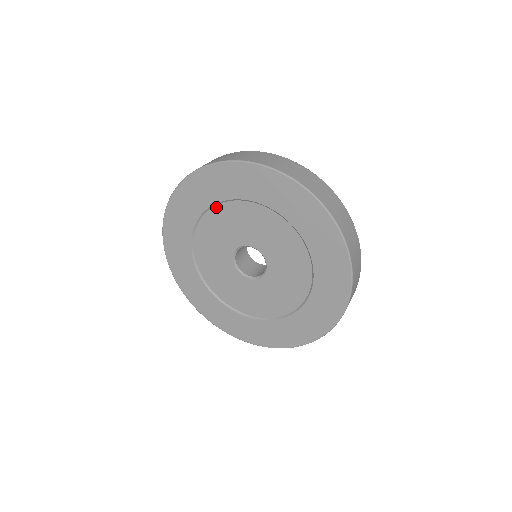
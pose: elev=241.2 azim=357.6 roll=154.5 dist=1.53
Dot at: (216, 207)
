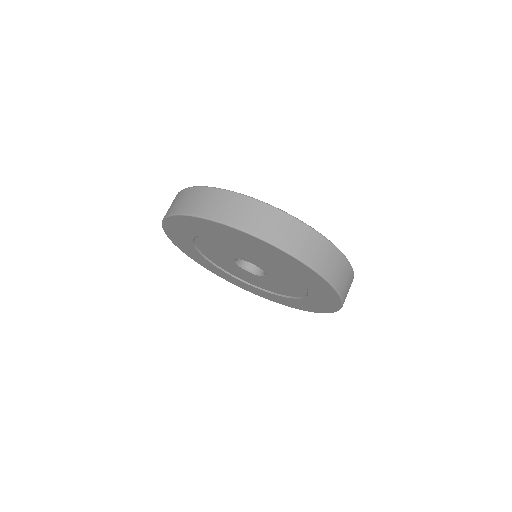
Dot at: (207, 236)
